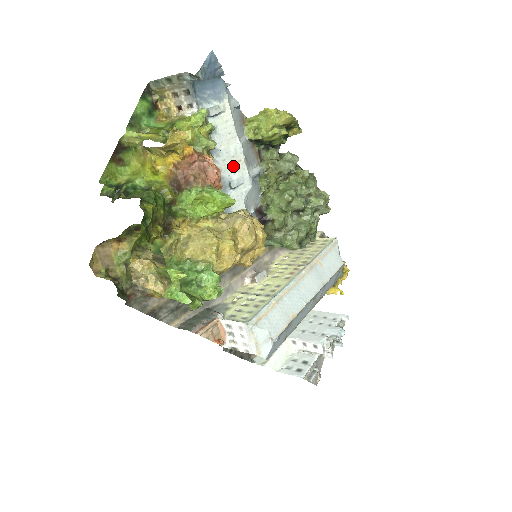
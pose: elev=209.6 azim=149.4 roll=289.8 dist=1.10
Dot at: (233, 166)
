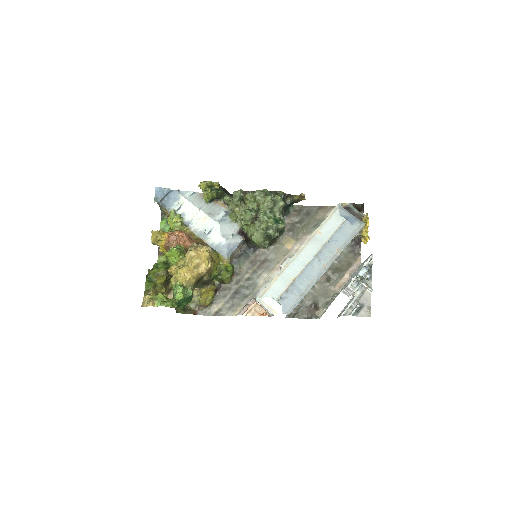
Dot at: (203, 223)
